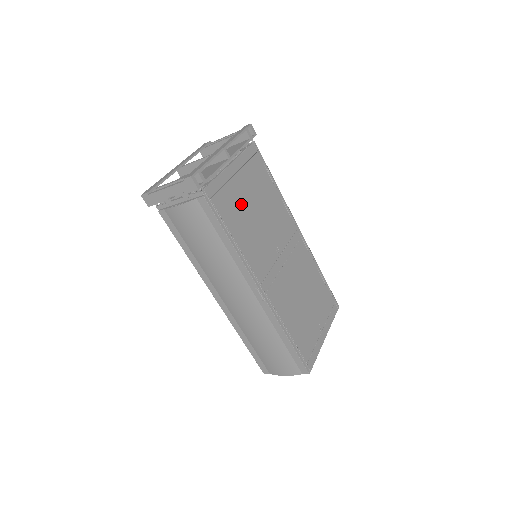
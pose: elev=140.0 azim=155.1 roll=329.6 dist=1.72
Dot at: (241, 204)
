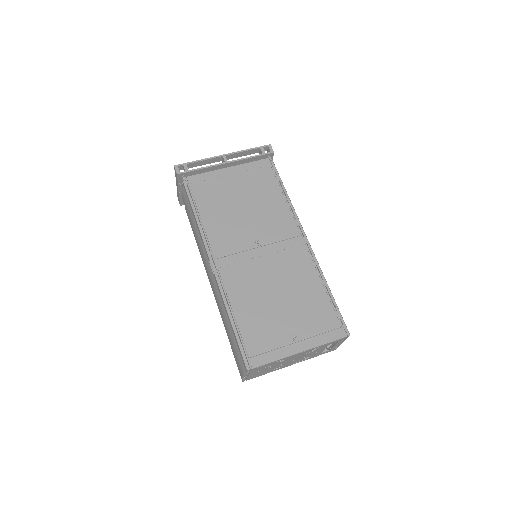
Dot at: (225, 196)
